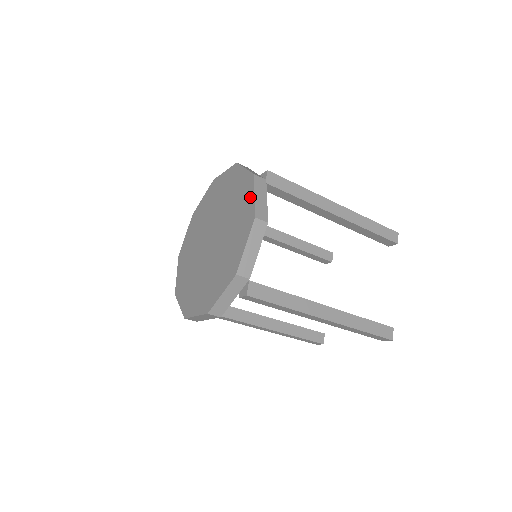
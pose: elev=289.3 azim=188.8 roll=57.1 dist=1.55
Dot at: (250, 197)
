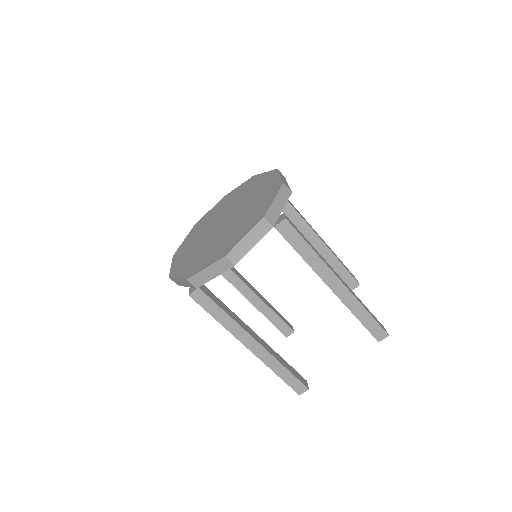
Dot at: (244, 233)
